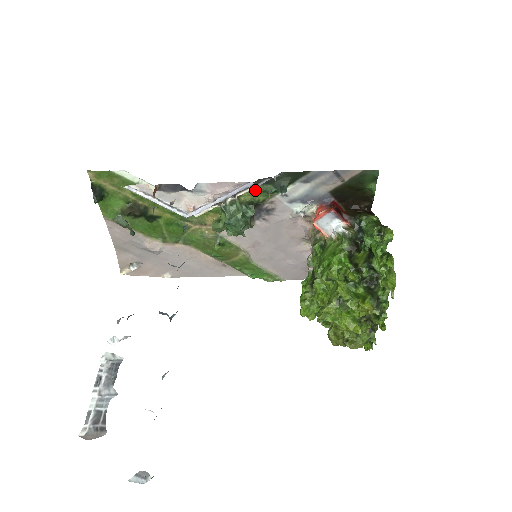
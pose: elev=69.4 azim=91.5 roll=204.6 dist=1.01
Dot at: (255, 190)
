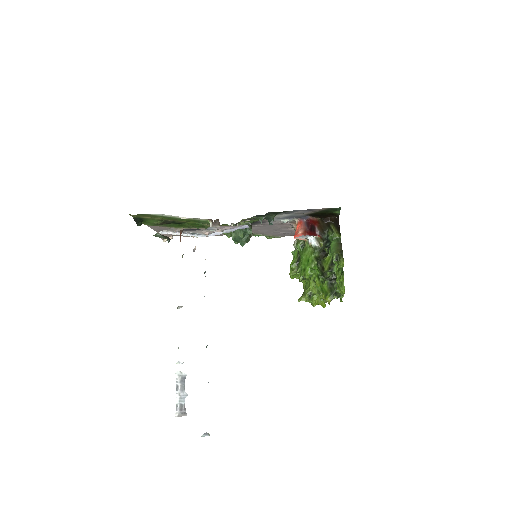
Dot at: (251, 218)
